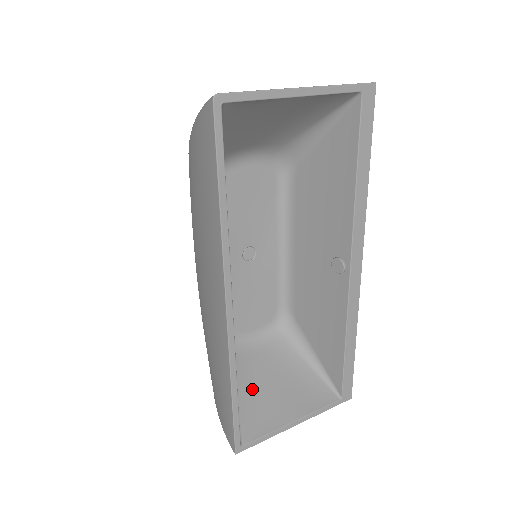
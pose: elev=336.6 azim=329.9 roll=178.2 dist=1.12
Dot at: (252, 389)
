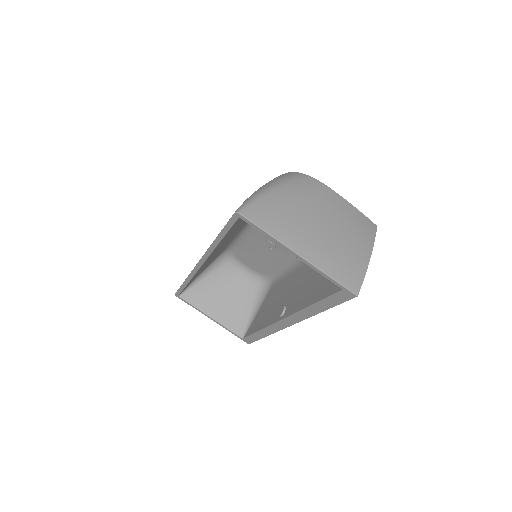
Dot at: (214, 285)
